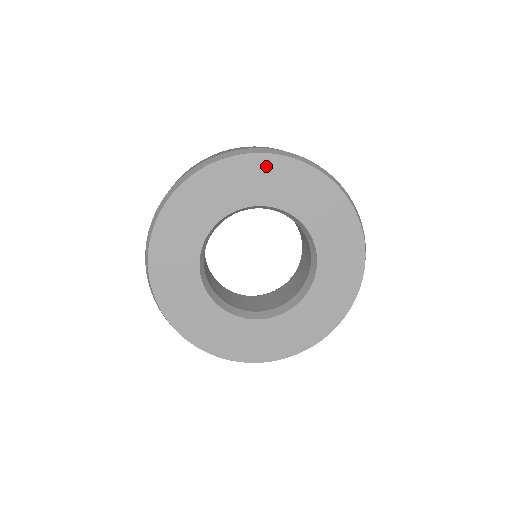
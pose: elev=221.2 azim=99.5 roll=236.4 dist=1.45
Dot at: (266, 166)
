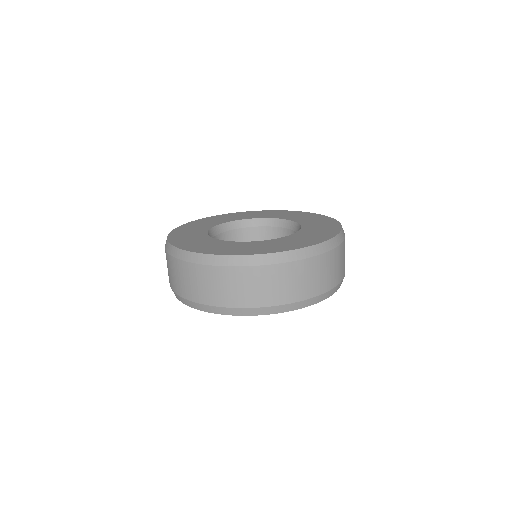
Dot at: occluded
